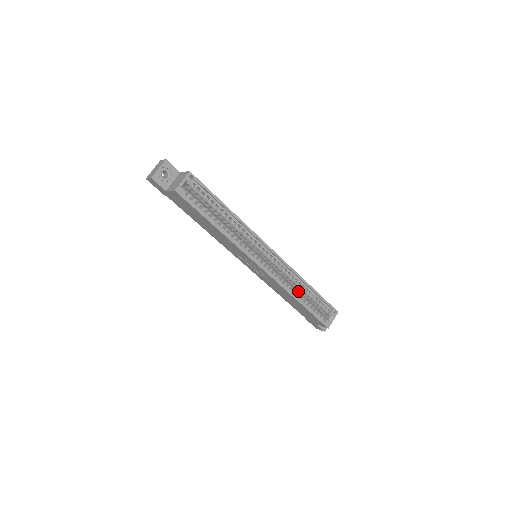
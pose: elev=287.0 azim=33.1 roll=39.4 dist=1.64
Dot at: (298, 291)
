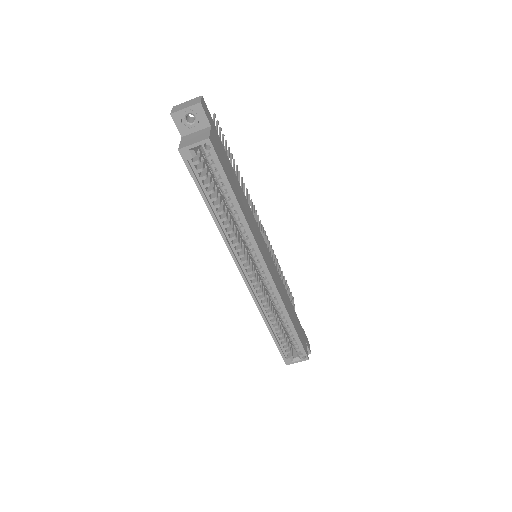
Dot at: occluded
